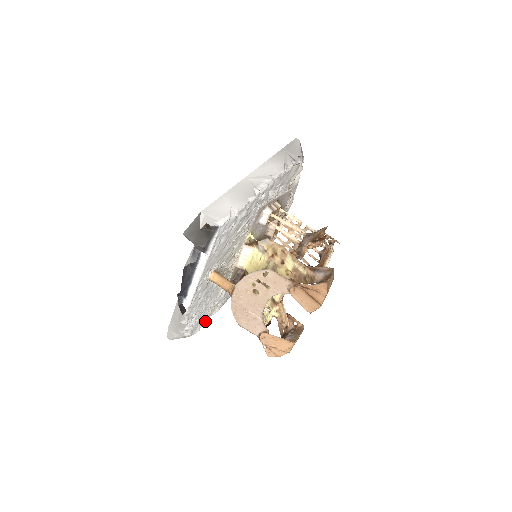
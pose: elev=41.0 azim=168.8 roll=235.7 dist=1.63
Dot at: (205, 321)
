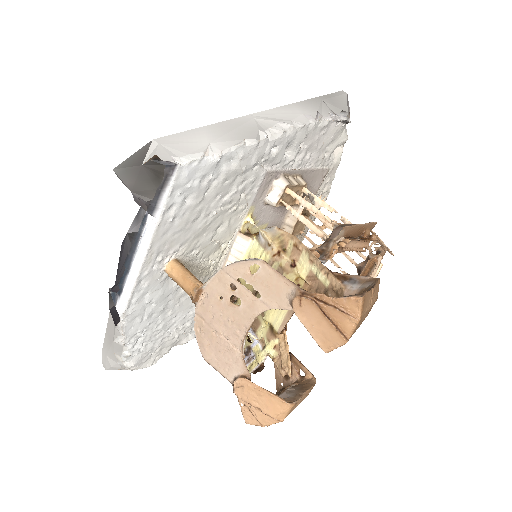
Dot at: (167, 350)
